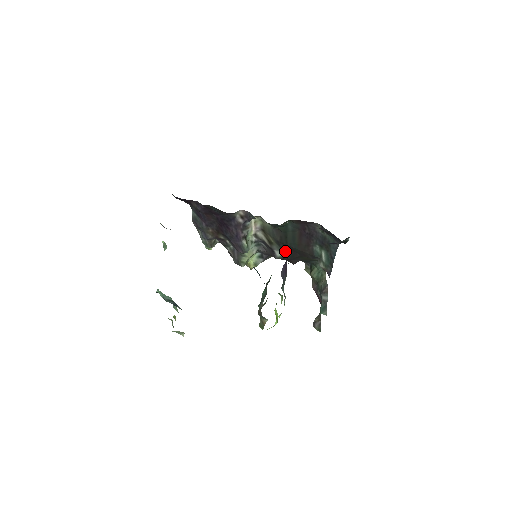
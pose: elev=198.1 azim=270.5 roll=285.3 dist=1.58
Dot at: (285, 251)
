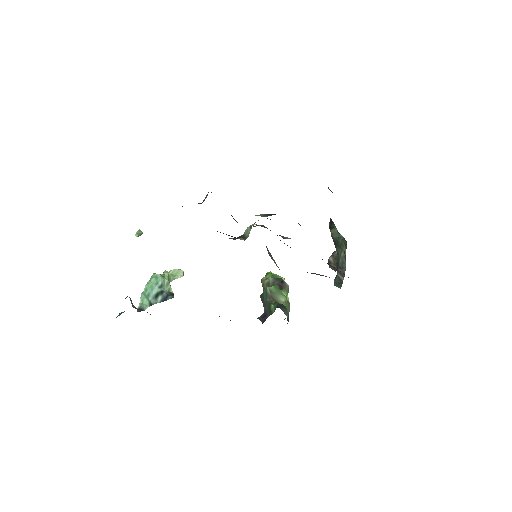
Dot at: occluded
